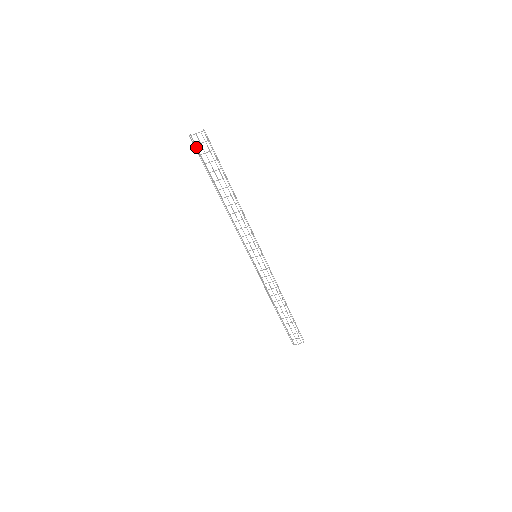
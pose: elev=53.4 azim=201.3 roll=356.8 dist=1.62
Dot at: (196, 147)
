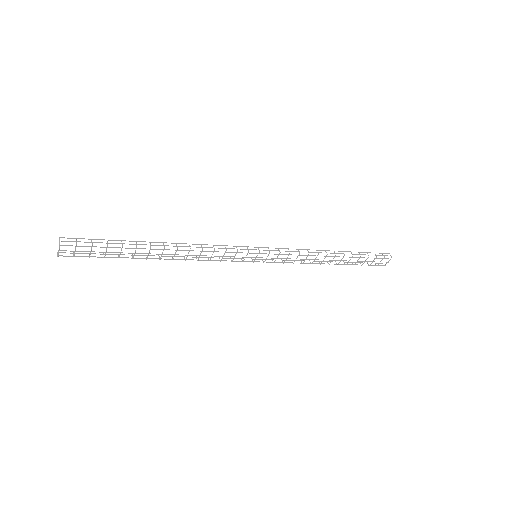
Dot at: (78, 253)
